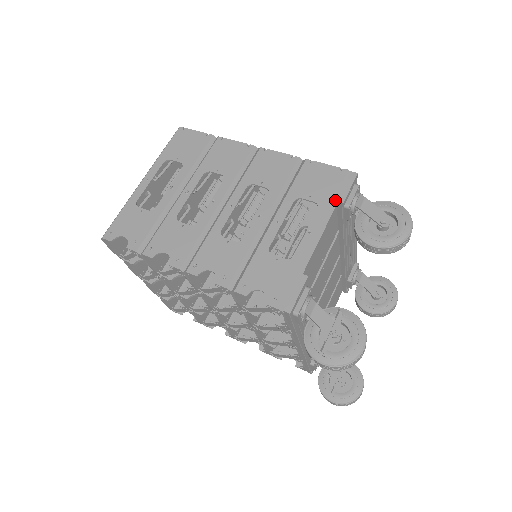
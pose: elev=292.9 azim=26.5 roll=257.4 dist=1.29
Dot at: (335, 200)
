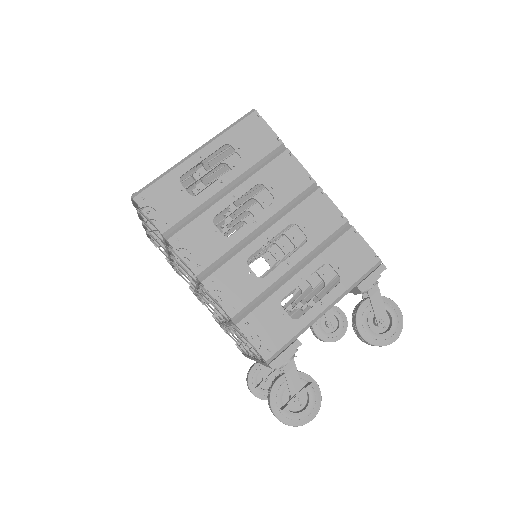
Dot at: (356, 283)
